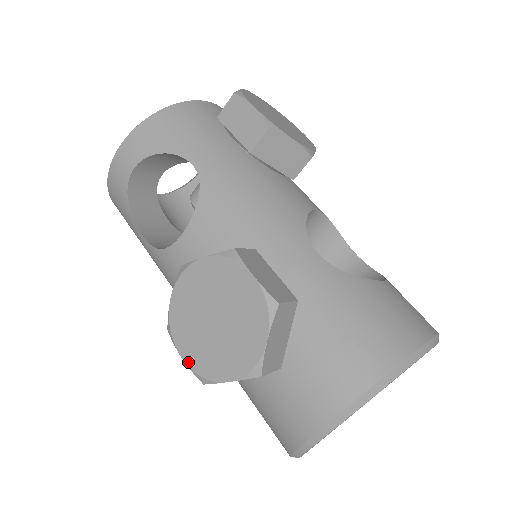
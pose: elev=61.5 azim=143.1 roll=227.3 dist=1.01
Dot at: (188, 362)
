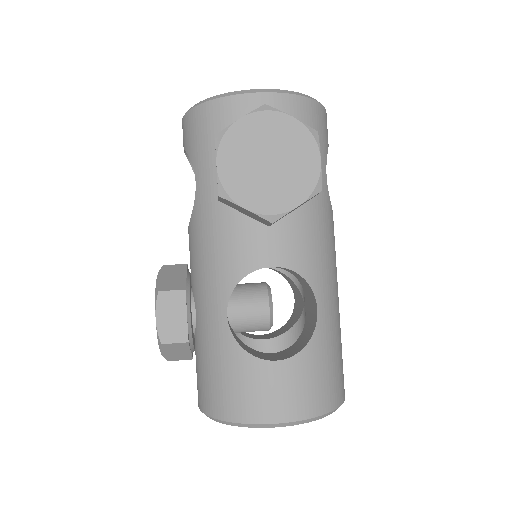
Dot at: occluded
